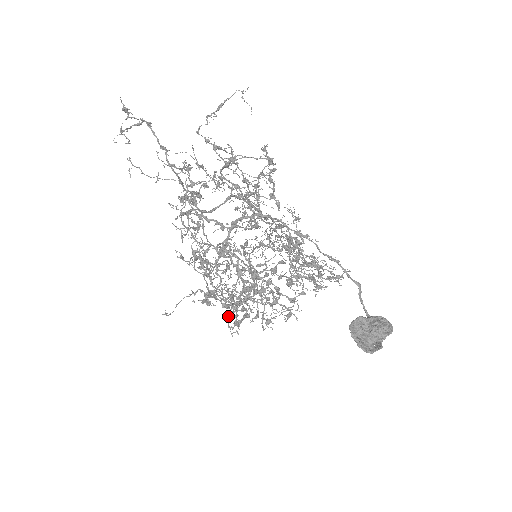
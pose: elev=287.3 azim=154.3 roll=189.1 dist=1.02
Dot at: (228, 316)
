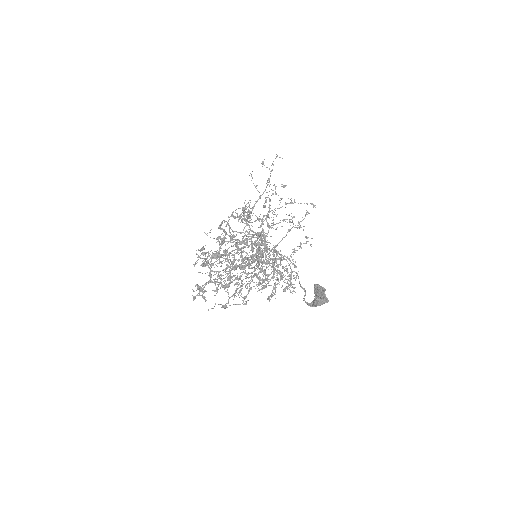
Dot at: (218, 275)
